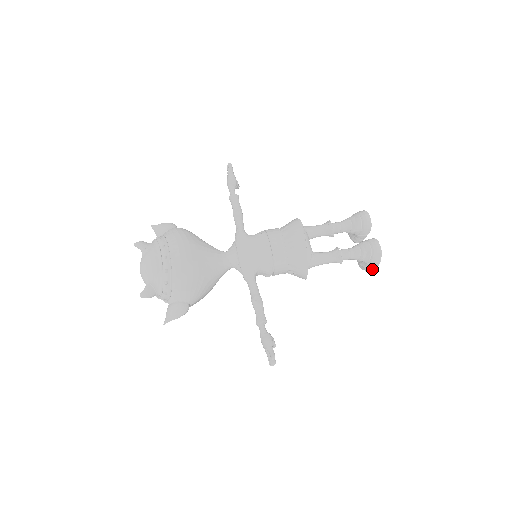
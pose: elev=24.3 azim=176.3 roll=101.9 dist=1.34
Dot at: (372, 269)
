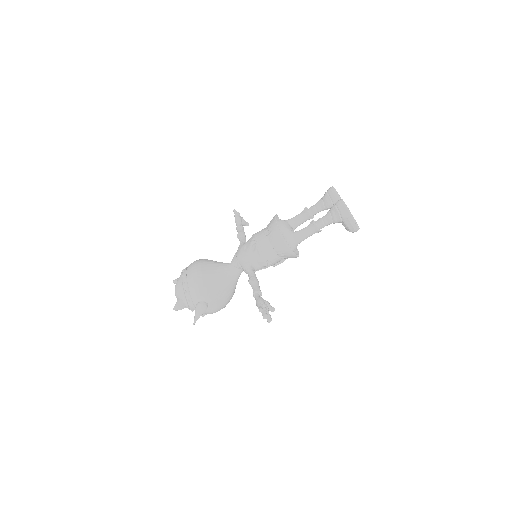
Dot at: (354, 226)
